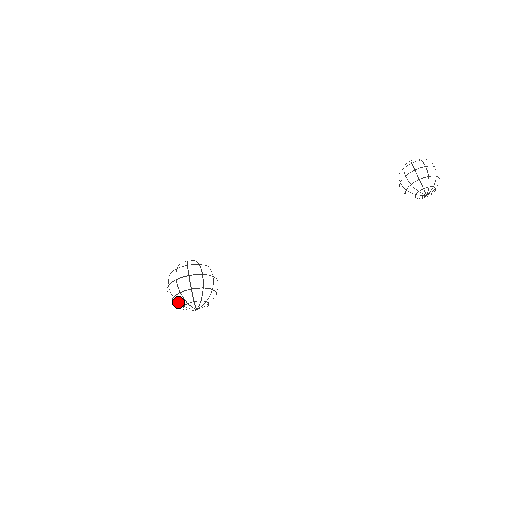
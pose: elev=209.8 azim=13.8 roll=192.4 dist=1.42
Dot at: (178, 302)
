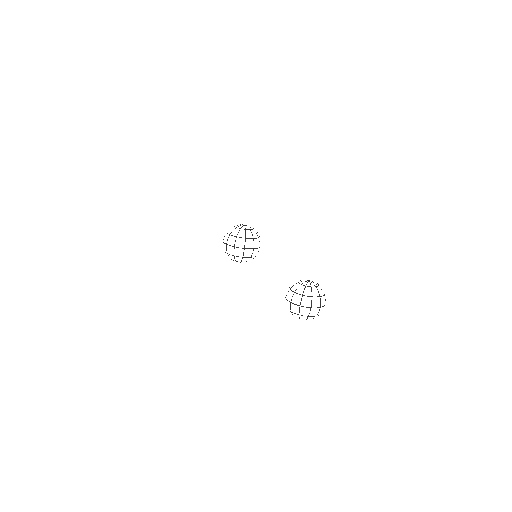
Dot at: occluded
